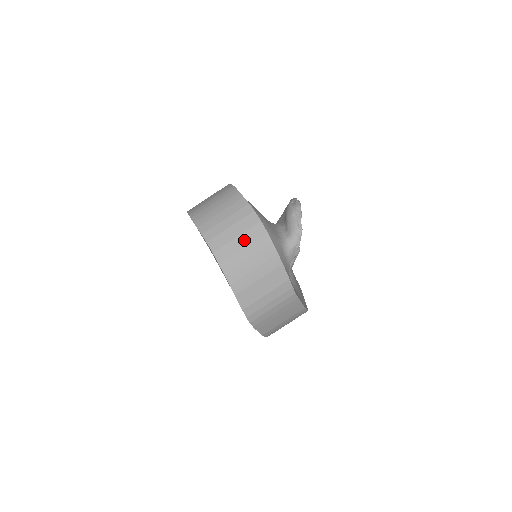
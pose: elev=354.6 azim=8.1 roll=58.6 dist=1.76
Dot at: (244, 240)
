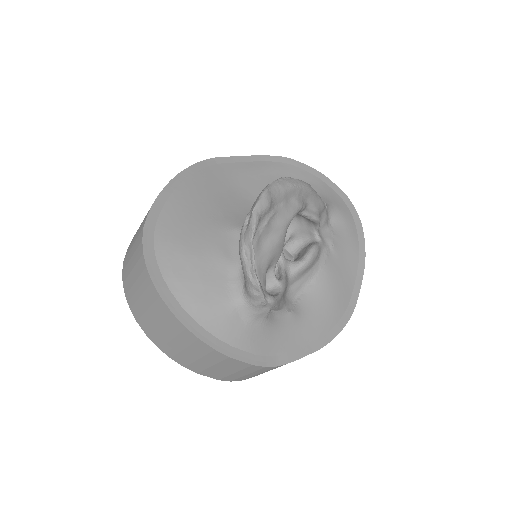
Dot at: (167, 331)
